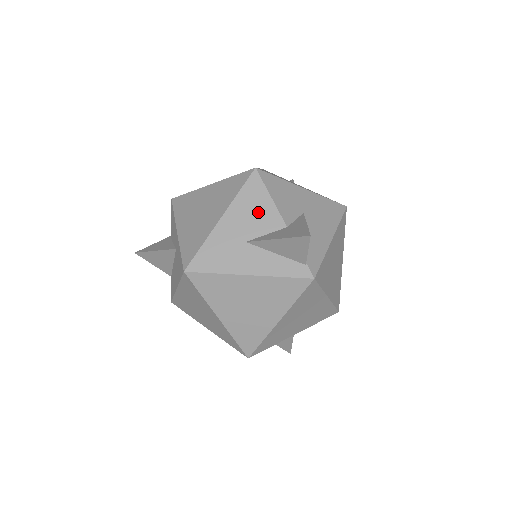
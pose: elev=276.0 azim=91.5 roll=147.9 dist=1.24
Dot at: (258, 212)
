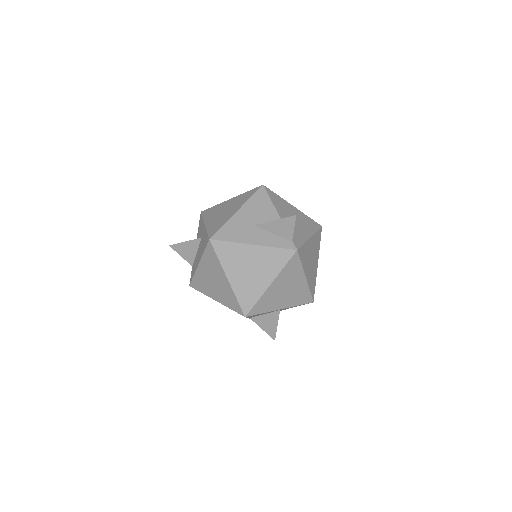
Dot at: (263, 209)
